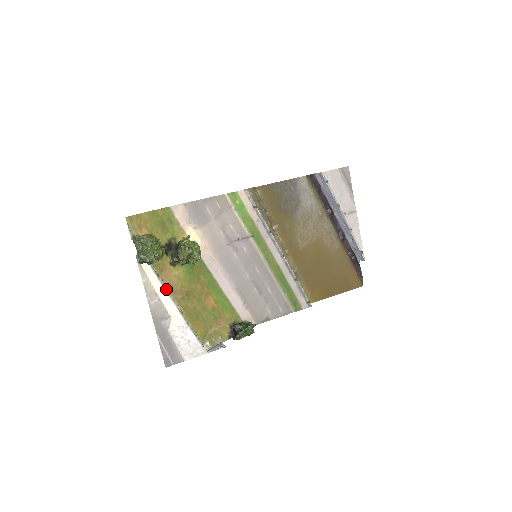
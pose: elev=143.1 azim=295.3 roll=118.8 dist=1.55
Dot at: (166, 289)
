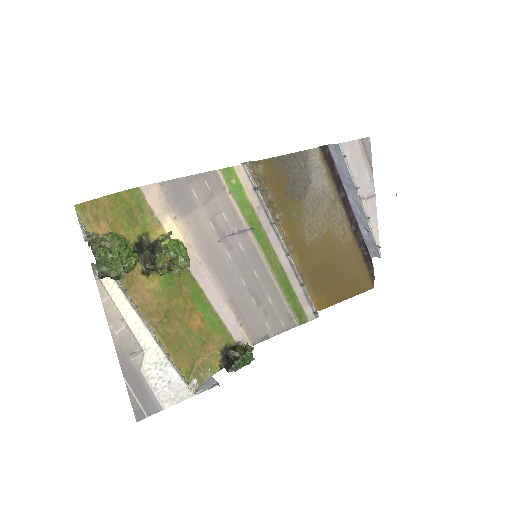
Dot at: (137, 311)
